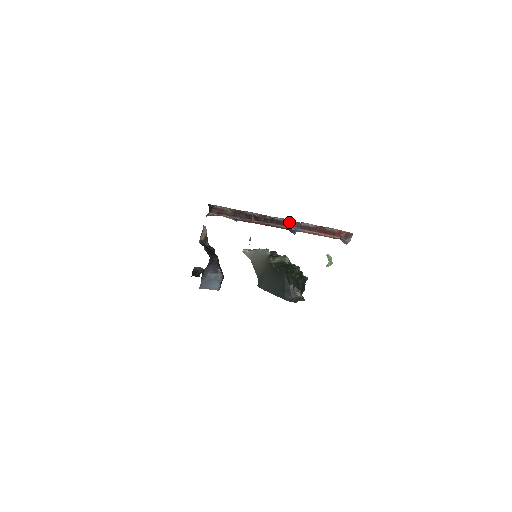
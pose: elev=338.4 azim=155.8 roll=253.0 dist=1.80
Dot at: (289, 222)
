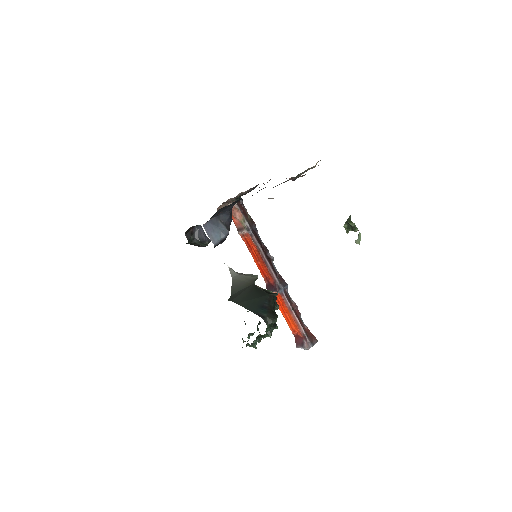
Dot at: (279, 277)
